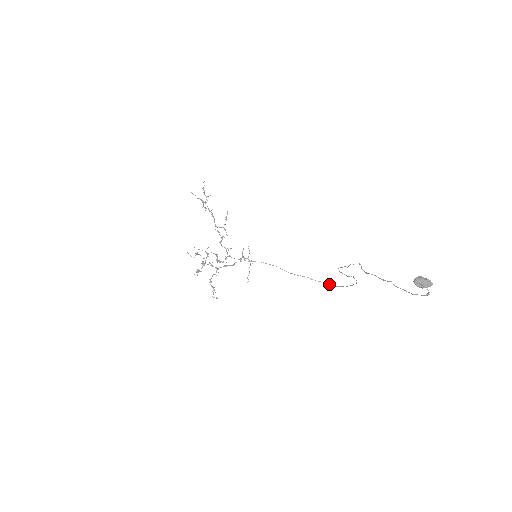
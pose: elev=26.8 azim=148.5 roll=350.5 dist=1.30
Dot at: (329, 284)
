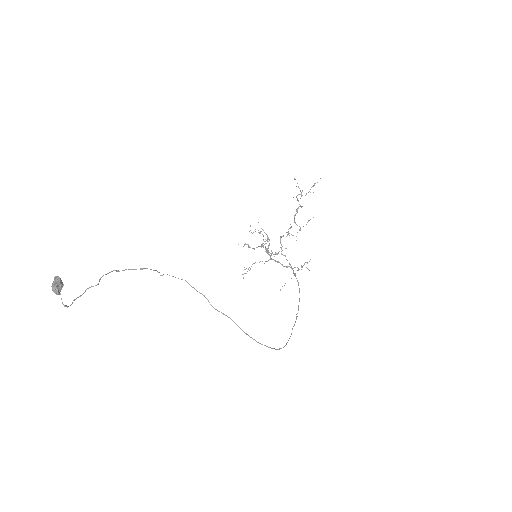
Dot at: occluded
